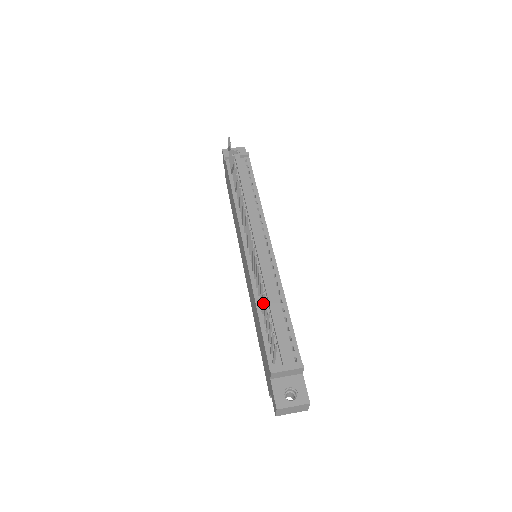
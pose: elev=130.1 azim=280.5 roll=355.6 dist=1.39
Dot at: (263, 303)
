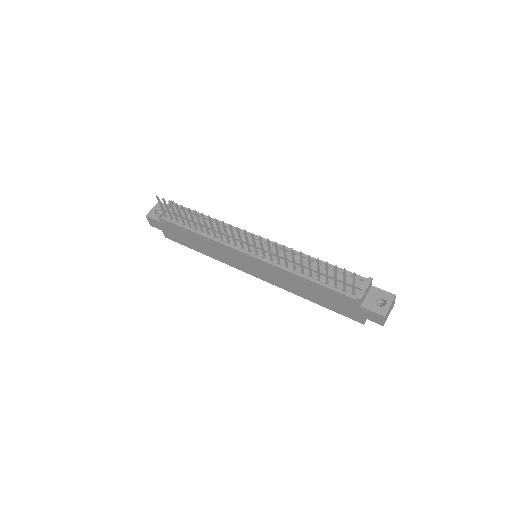
Dot at: (310, 266)
